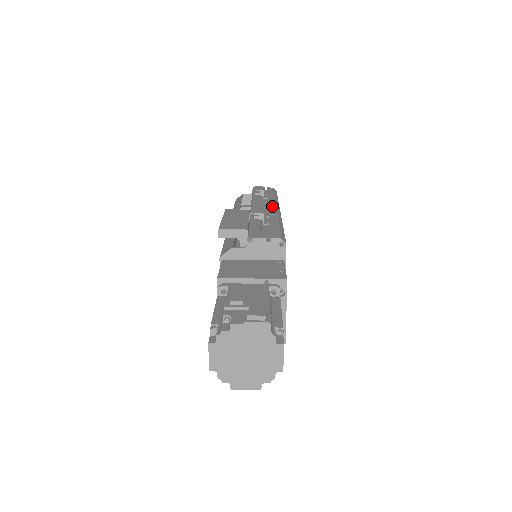
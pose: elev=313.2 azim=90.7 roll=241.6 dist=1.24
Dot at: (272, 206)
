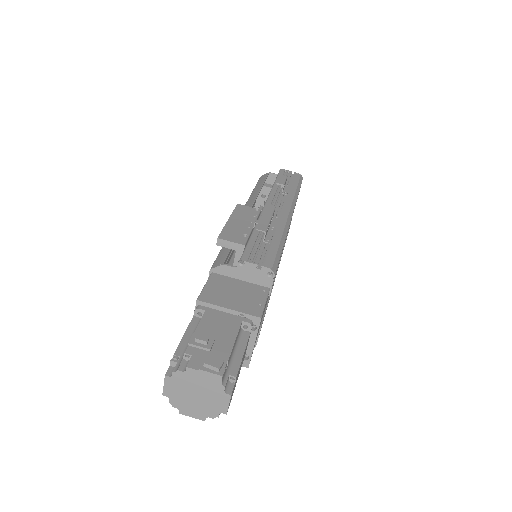
Dot at: (285, 209)
